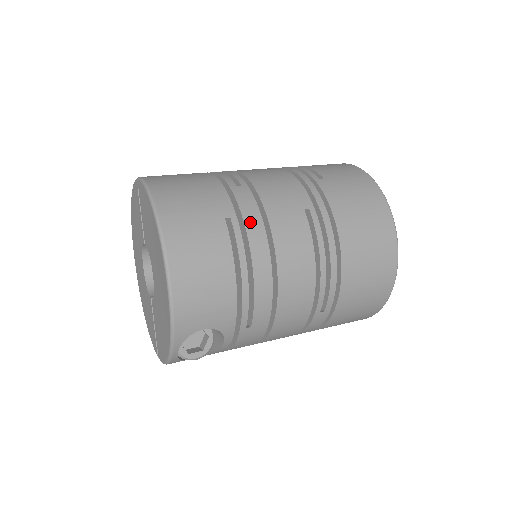
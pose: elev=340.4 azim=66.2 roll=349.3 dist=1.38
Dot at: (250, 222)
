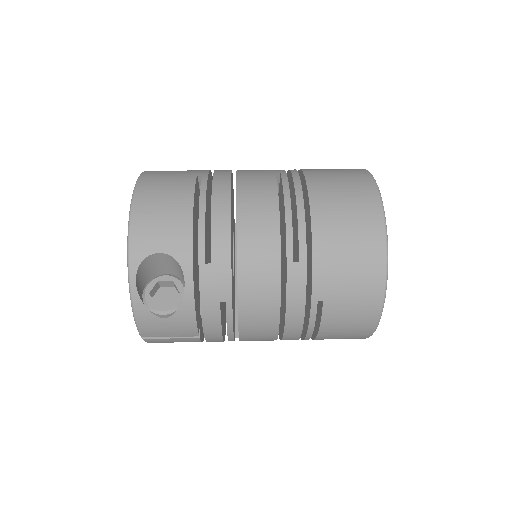
Dot at: (219, 176)
